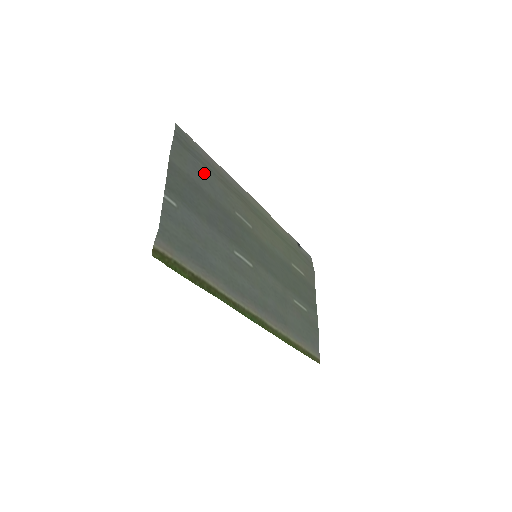
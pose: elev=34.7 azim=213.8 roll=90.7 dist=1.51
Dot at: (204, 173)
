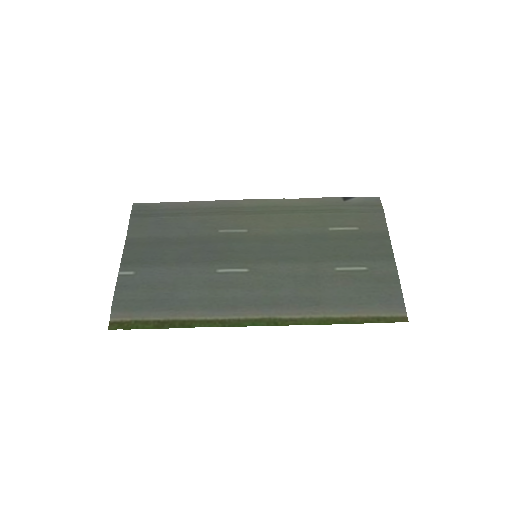
Dot at: (171, 222)
